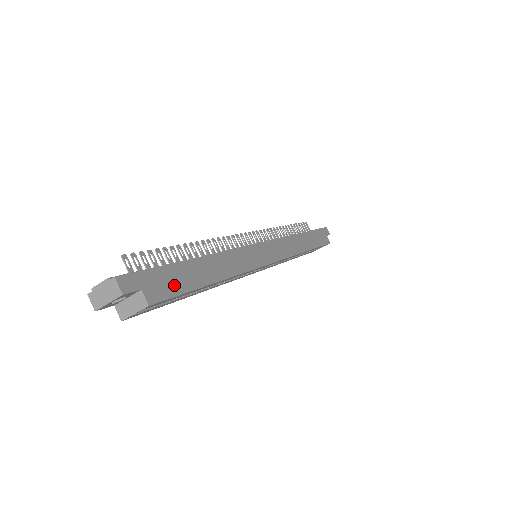
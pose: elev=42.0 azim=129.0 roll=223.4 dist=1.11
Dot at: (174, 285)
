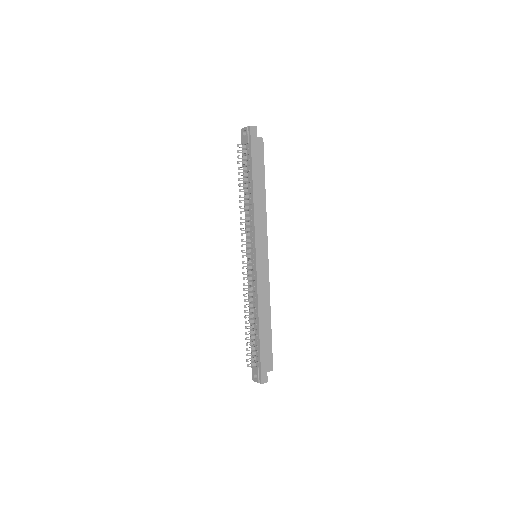
Dot at: (268, 352)
